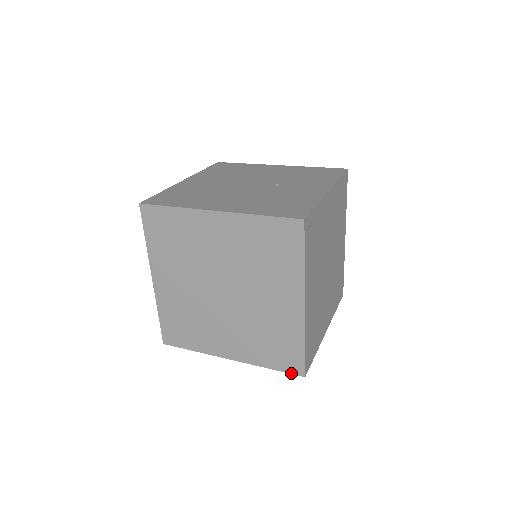
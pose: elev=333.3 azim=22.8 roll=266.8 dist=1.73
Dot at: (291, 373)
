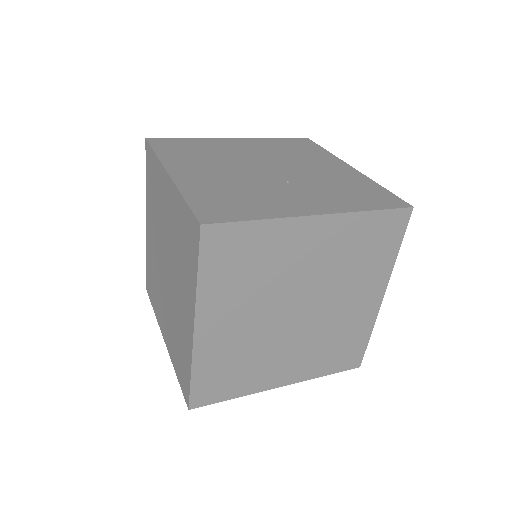
Dot at: (184, 395)
